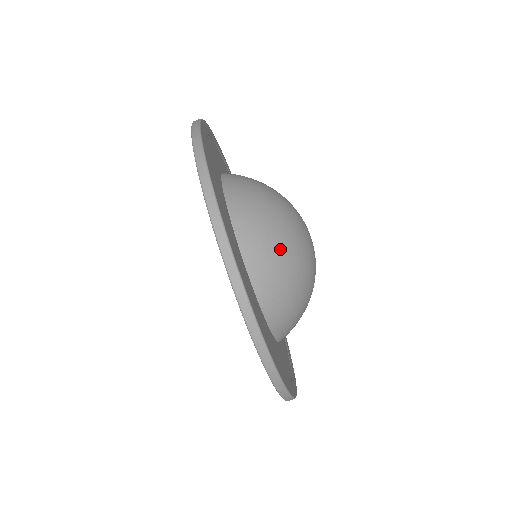
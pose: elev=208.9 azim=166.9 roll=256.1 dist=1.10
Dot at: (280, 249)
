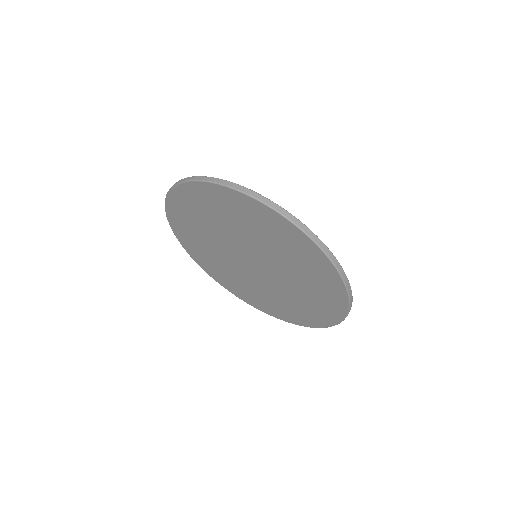
Dot at: occluded
